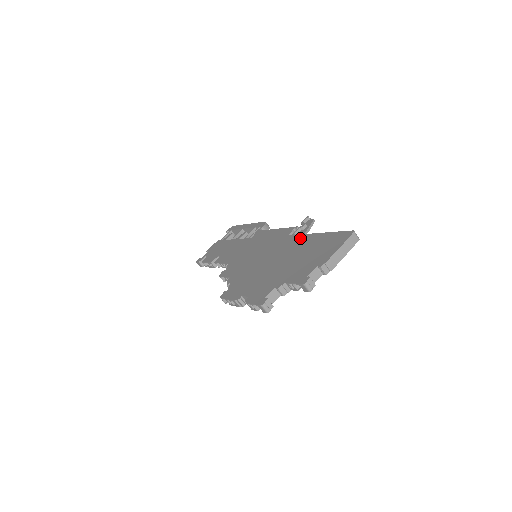
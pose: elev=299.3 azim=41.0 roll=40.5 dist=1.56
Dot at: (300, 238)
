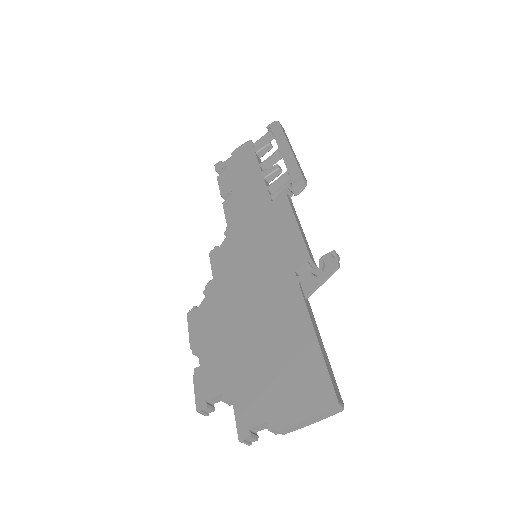
Dot at: (296, 307)
